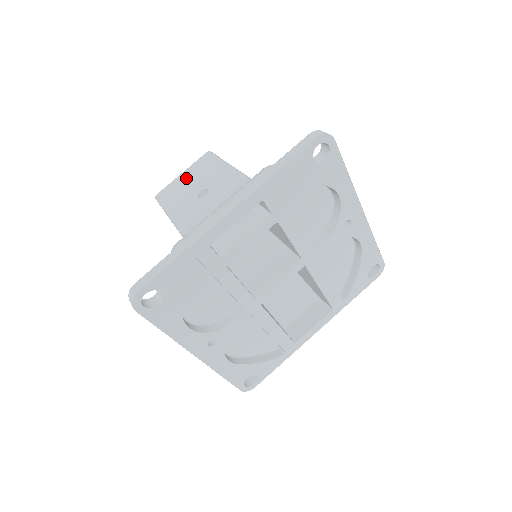
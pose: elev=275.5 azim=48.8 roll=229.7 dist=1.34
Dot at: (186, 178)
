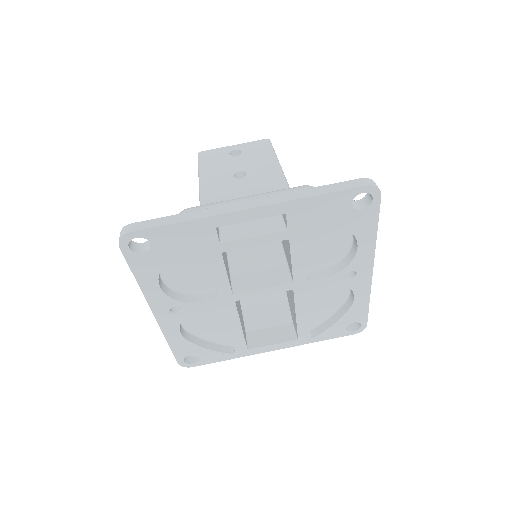
Dot at: (235, 152)
